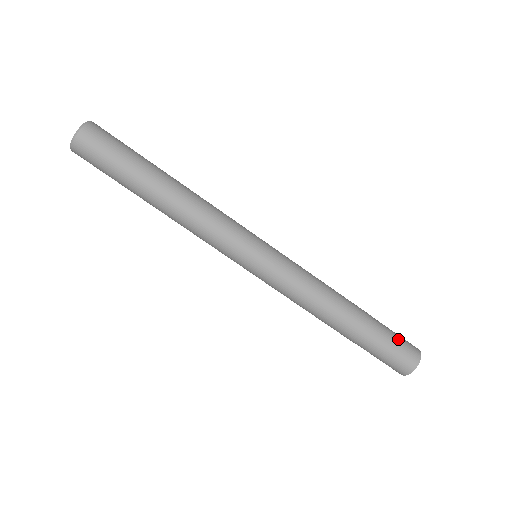
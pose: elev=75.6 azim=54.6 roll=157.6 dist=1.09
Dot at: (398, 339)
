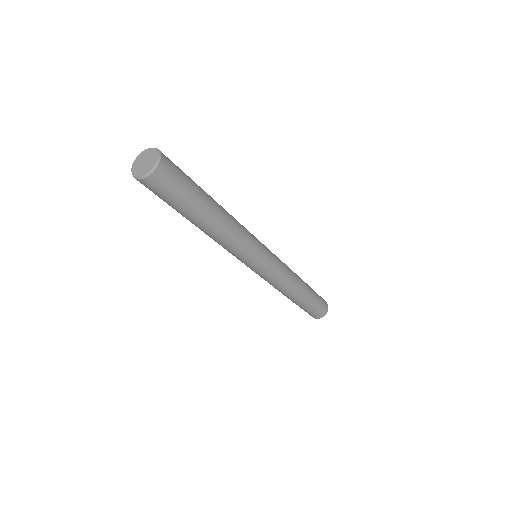
Dot at: (319, 306)
